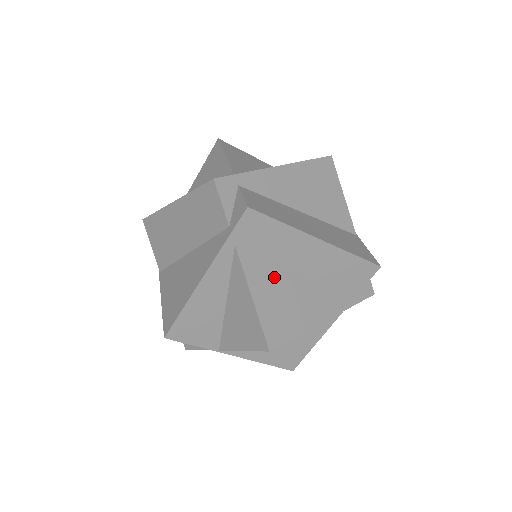
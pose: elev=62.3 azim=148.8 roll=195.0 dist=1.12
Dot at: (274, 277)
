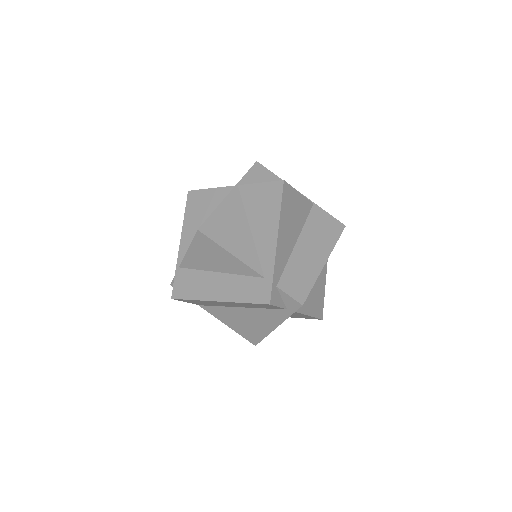
Dot at: occluded
